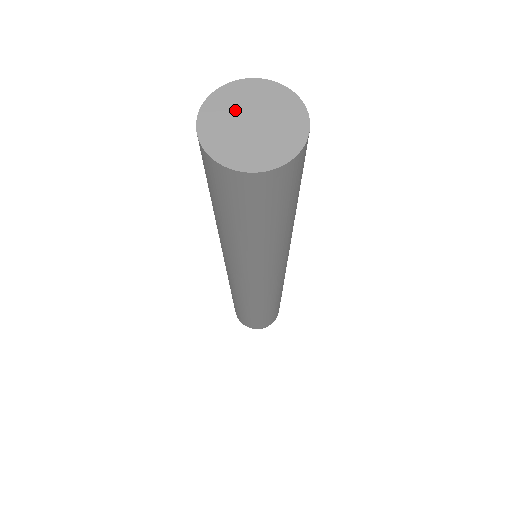
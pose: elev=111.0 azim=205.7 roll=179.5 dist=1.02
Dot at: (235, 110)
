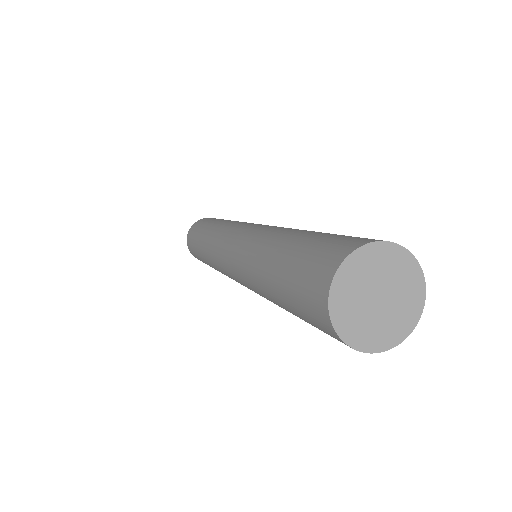
Dot at: (358, 296)
